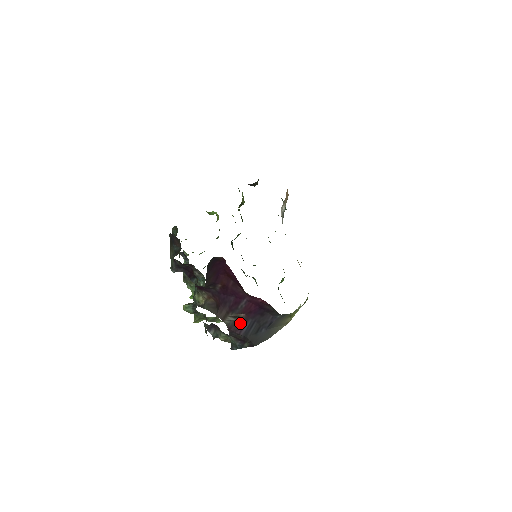
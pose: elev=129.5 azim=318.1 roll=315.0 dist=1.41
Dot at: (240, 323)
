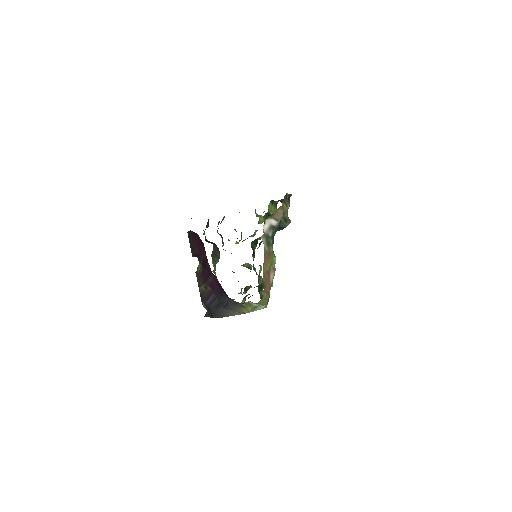
Dot at: (207, 294)
